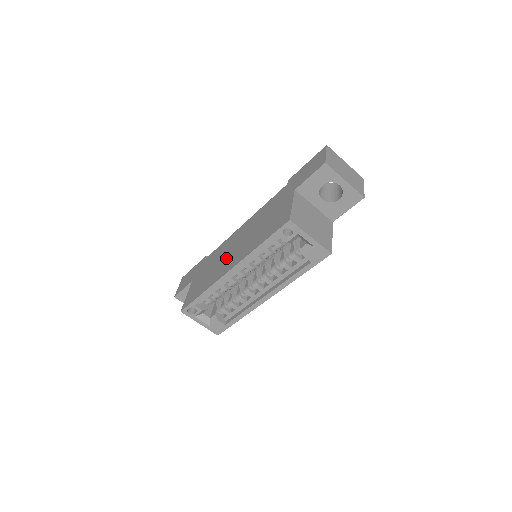
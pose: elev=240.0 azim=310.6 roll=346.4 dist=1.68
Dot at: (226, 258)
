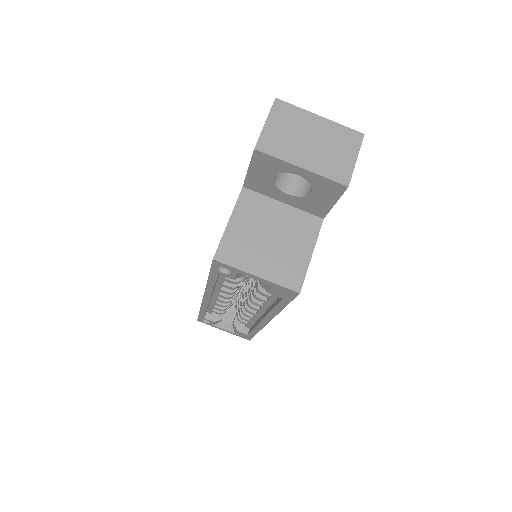
Dot at: occluded
